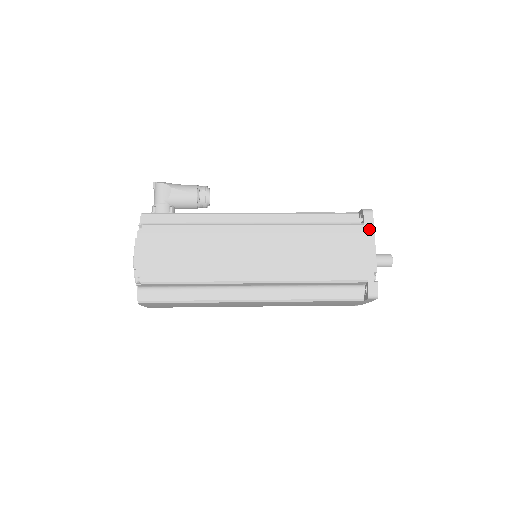
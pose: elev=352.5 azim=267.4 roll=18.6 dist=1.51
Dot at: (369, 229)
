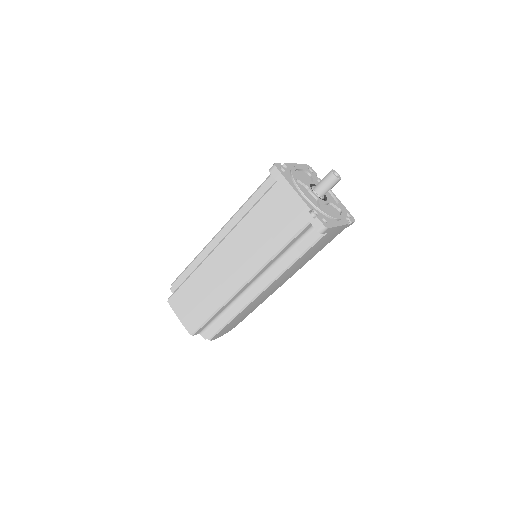
Dot at: occluded
